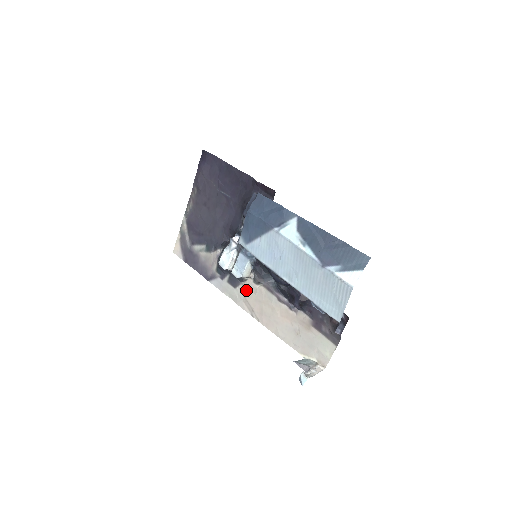
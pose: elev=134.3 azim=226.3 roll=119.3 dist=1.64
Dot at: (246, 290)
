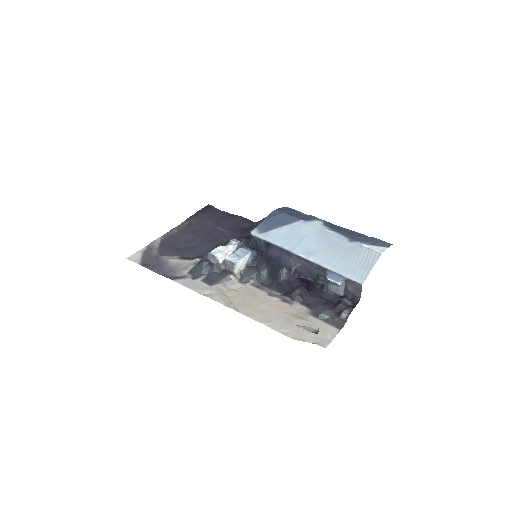
Dot at: (227, 287)
